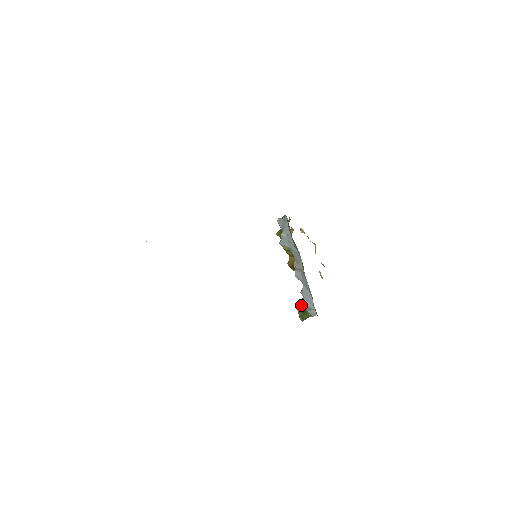
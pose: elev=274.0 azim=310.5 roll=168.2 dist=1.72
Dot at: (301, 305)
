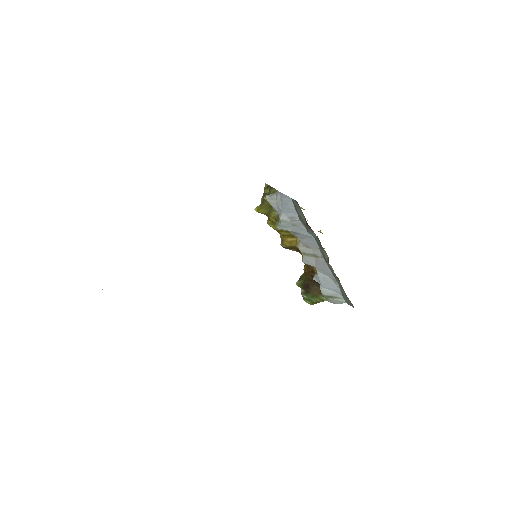
Dot at: (305, 287)
